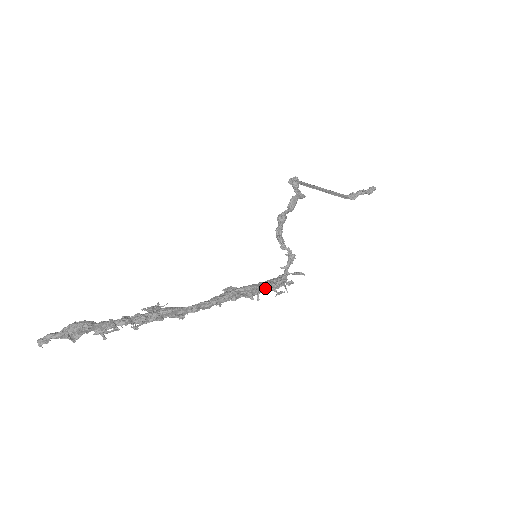
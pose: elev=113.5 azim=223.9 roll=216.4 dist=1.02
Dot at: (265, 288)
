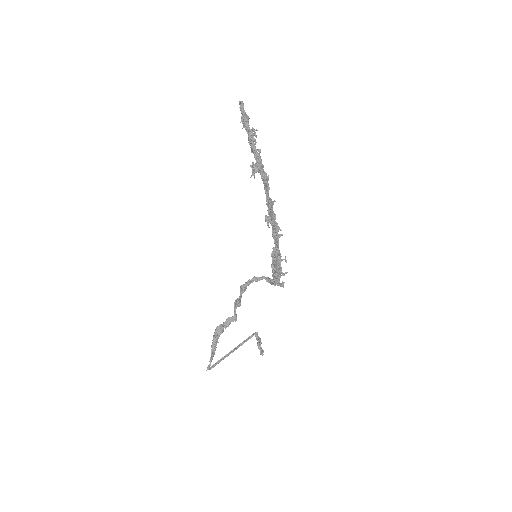
Dot at: (278, 249)
